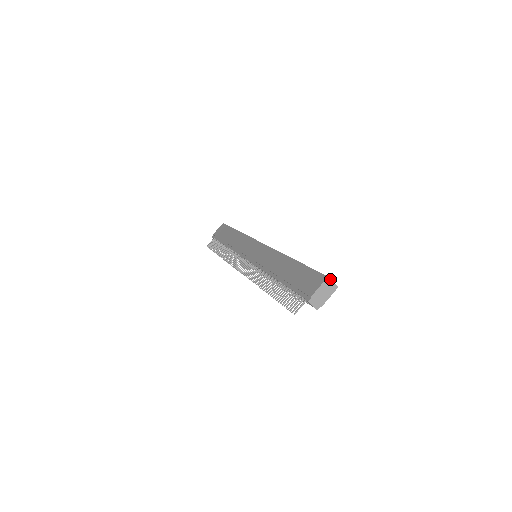
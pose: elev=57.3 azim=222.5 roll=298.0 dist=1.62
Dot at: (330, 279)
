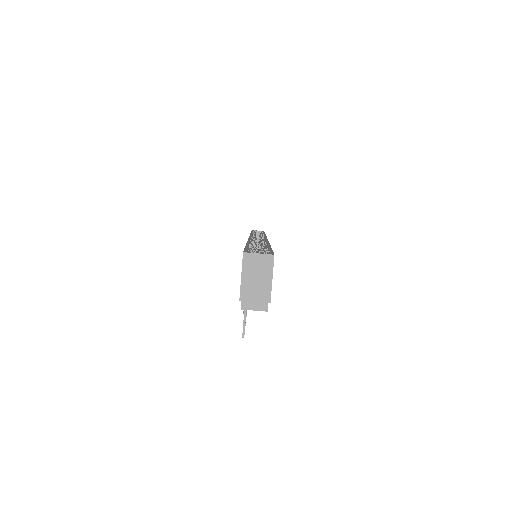
Dot at: (250, 253)
